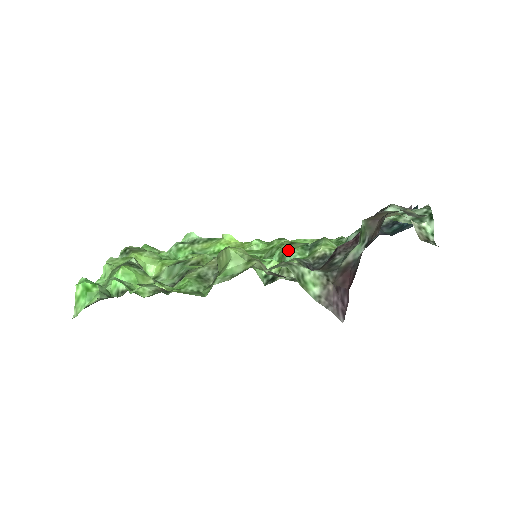
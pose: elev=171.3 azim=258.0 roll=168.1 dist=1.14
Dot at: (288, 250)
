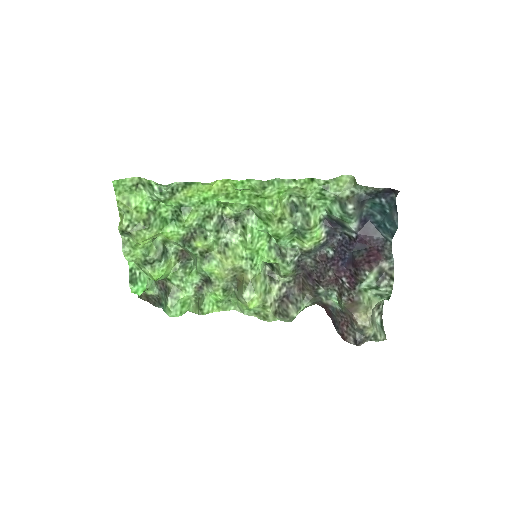
Dot at: (279, 237)
